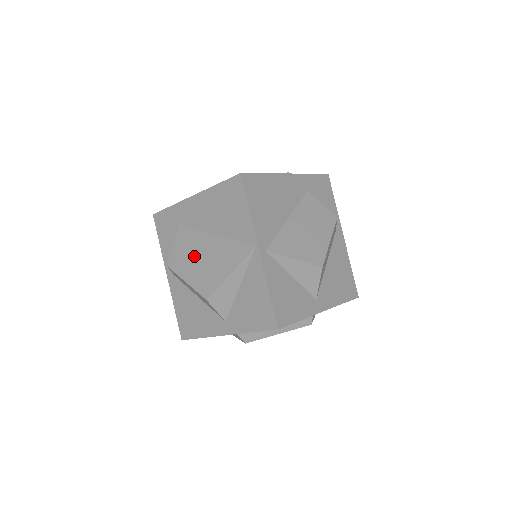
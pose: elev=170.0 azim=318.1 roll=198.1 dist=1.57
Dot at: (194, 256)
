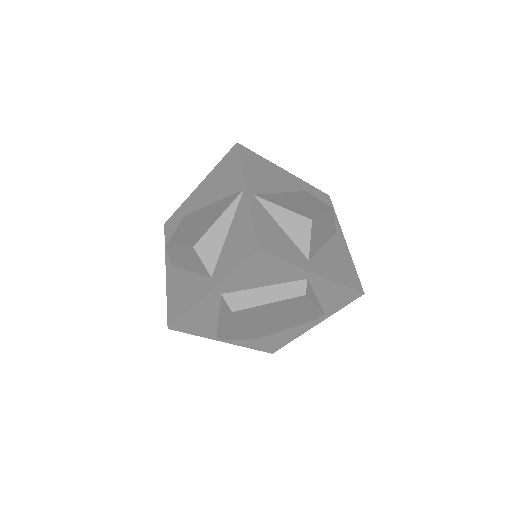
Dot at: (190, 226)
